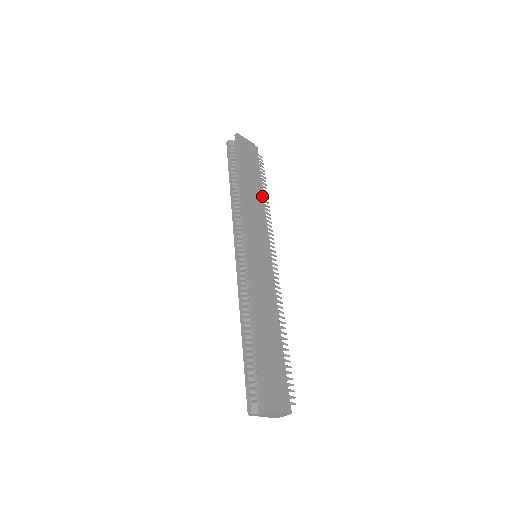
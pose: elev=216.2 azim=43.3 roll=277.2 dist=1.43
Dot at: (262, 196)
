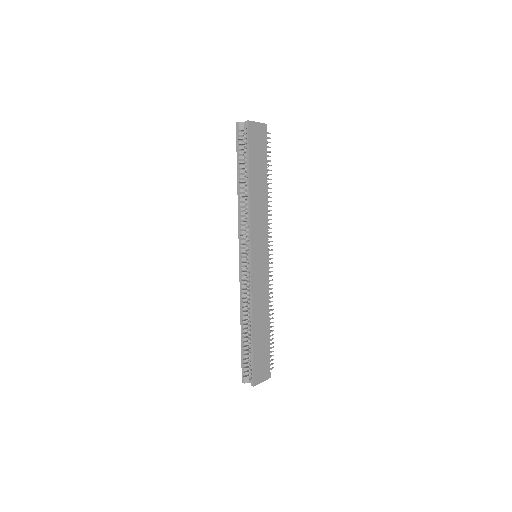
Dot at: (266, 190)
